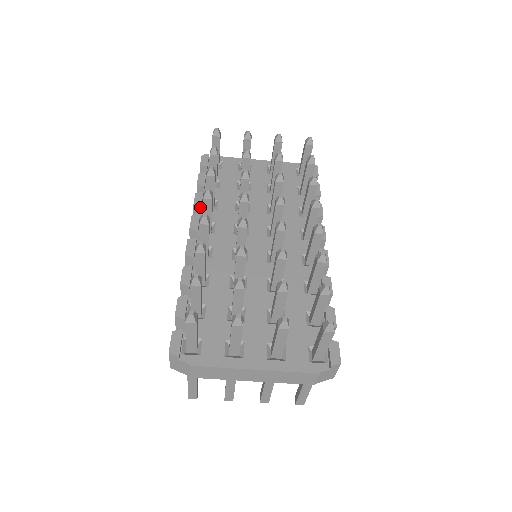
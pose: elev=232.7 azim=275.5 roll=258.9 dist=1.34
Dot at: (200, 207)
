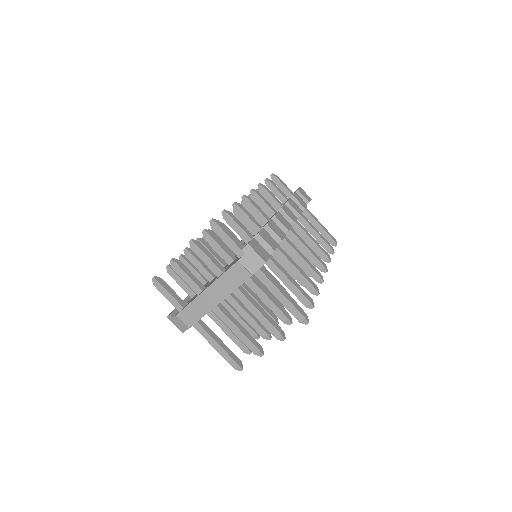
Dot at: occluded
